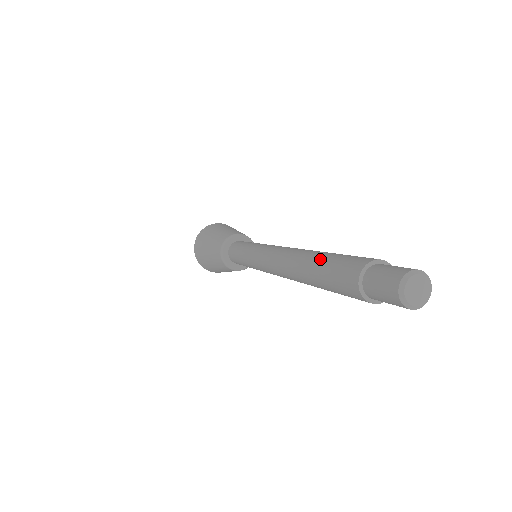
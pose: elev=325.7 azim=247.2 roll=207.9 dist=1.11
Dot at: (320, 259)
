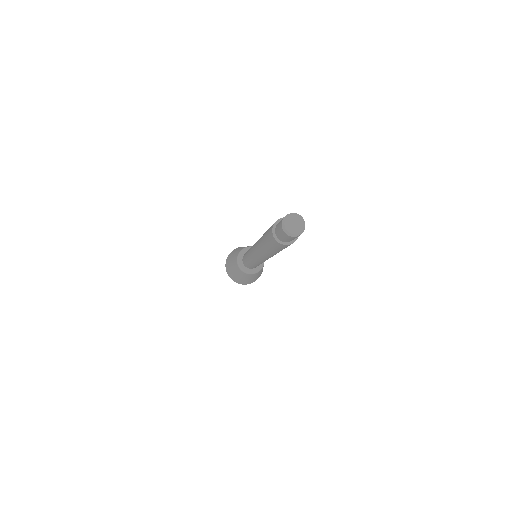
Dot at: occluded
